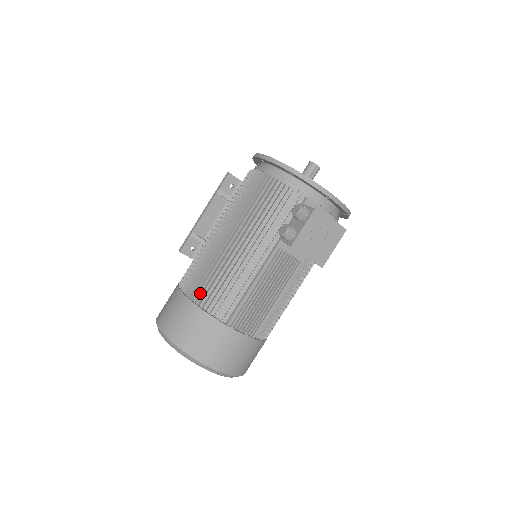
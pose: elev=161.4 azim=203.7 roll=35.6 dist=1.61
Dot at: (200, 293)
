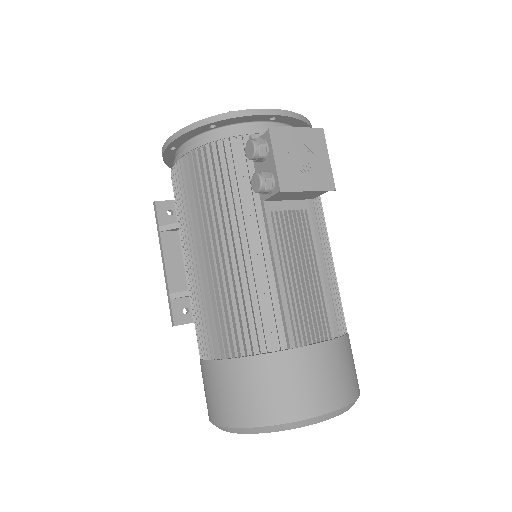
Dot at: (229, 341)
